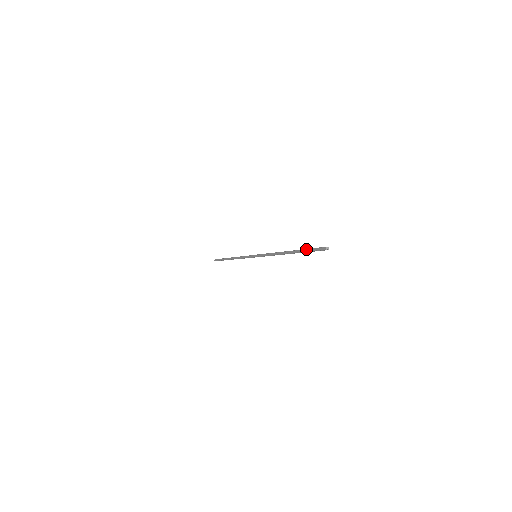
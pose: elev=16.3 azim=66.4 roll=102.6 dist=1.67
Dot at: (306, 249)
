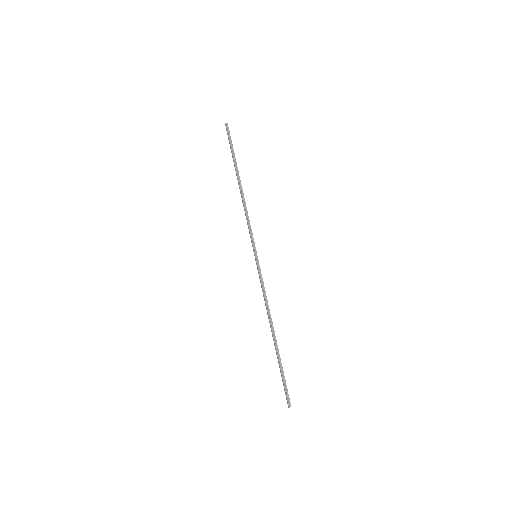
Dot at: (281, 373)
